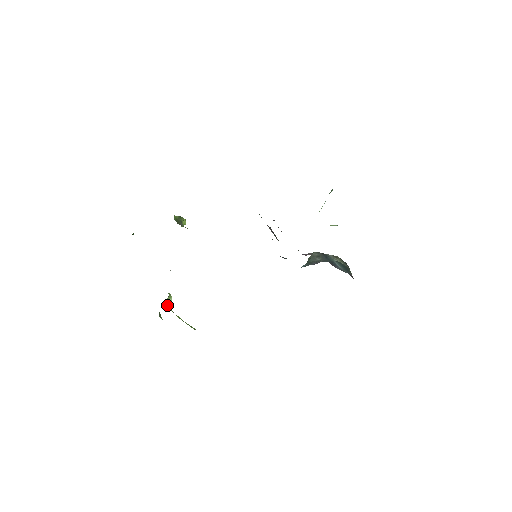
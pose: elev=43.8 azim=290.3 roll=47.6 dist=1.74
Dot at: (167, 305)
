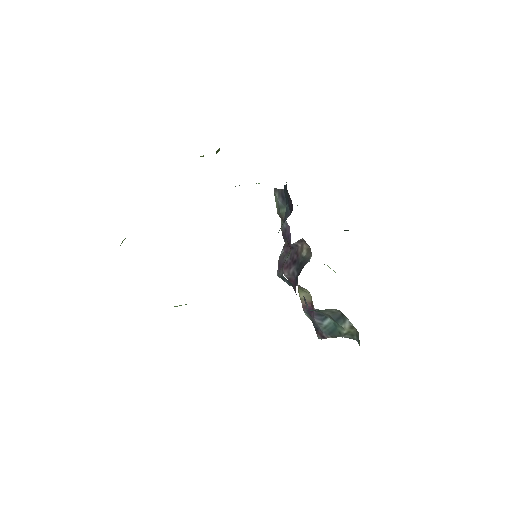
Dot at: occluded
